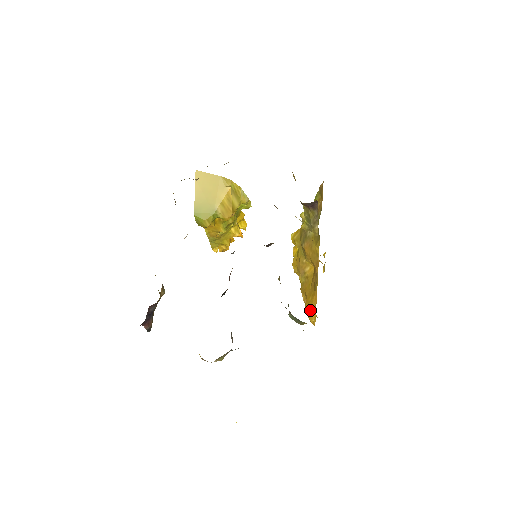
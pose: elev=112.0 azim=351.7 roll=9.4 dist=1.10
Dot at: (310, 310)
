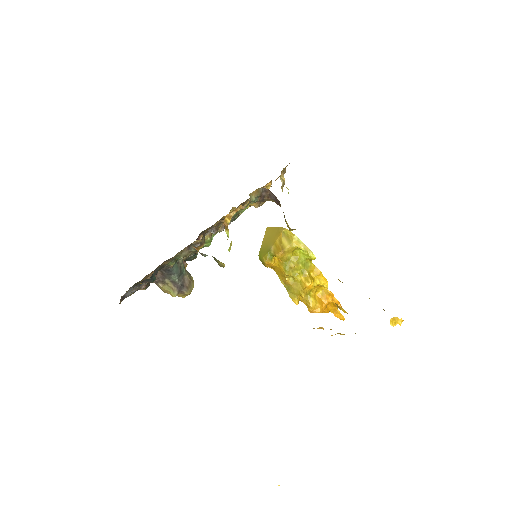
Dot at: occluded
